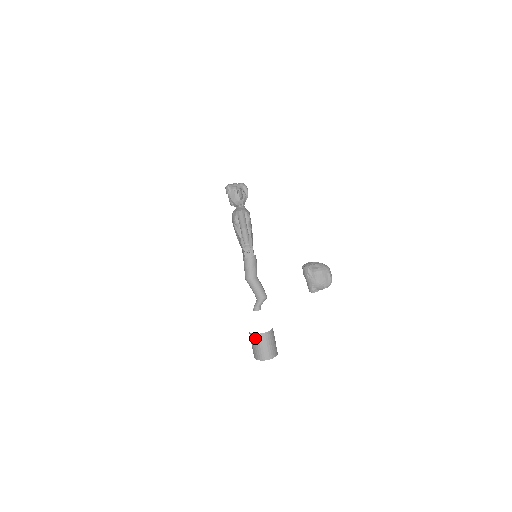
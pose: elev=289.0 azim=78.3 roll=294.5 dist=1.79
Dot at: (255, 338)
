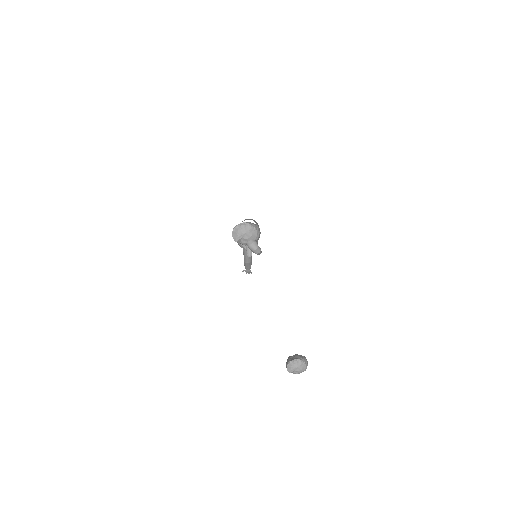
Dot at: occluded
